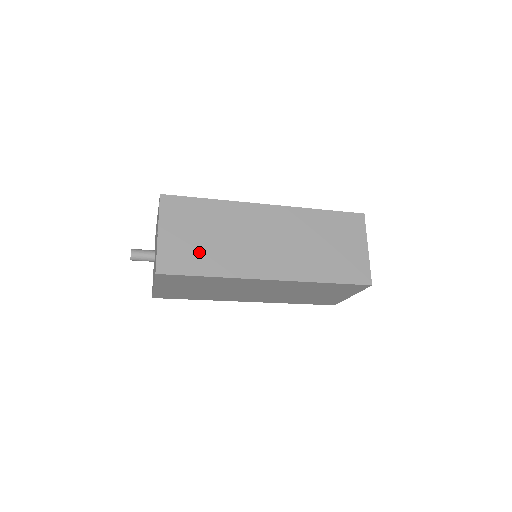
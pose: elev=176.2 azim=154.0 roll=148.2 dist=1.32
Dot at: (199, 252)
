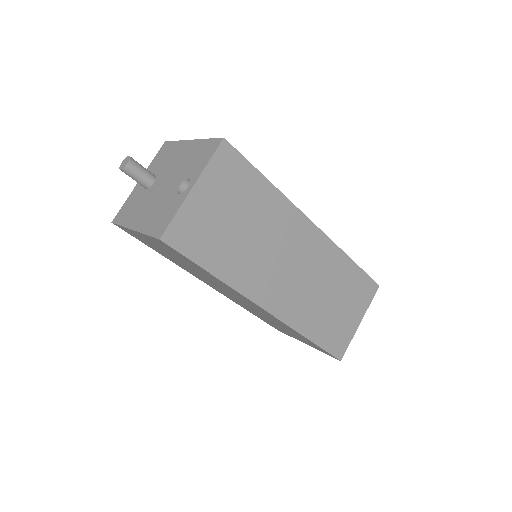
Dot at: (221, 240)
